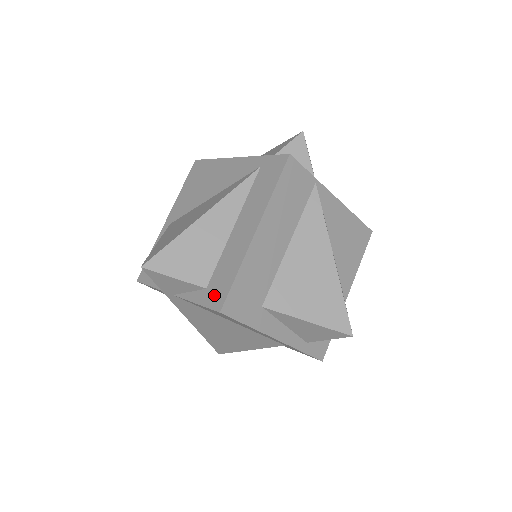
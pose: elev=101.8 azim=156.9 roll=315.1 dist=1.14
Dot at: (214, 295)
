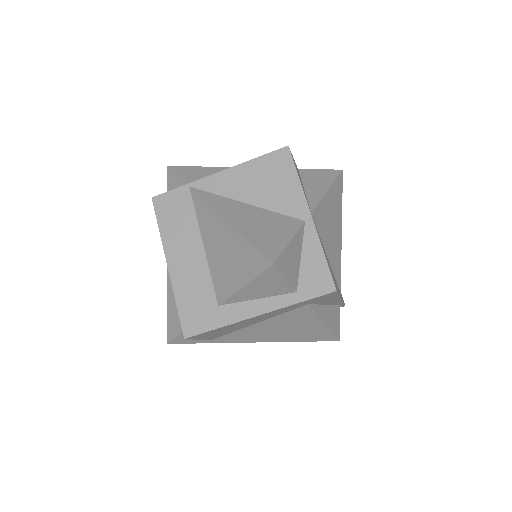
Dot at: occluded
